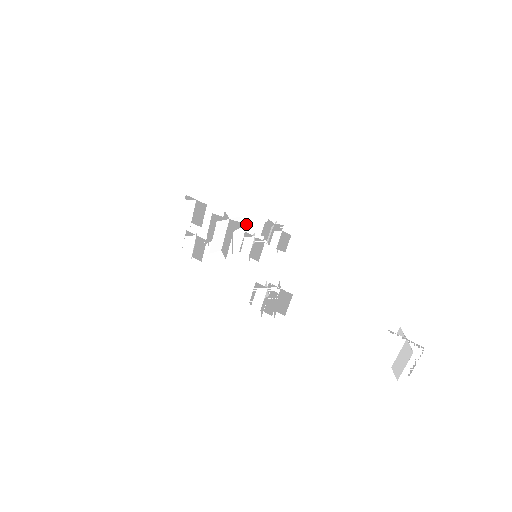
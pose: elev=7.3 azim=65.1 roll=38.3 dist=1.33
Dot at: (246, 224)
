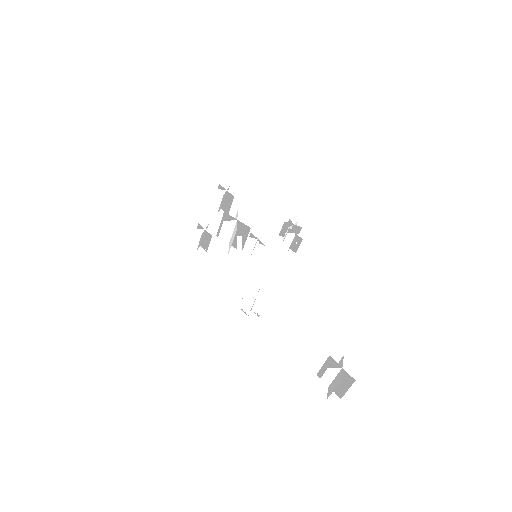
Dot at: occluded
